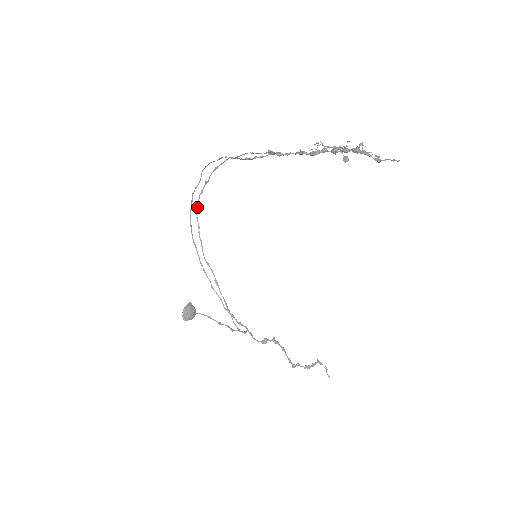
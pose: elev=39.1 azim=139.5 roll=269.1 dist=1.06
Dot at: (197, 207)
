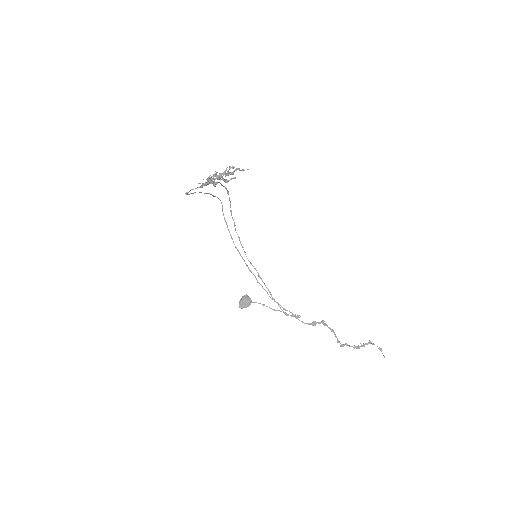
Dot at: (234, 223)
